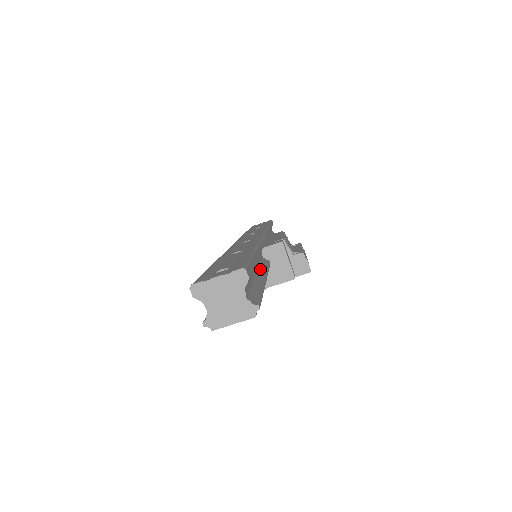
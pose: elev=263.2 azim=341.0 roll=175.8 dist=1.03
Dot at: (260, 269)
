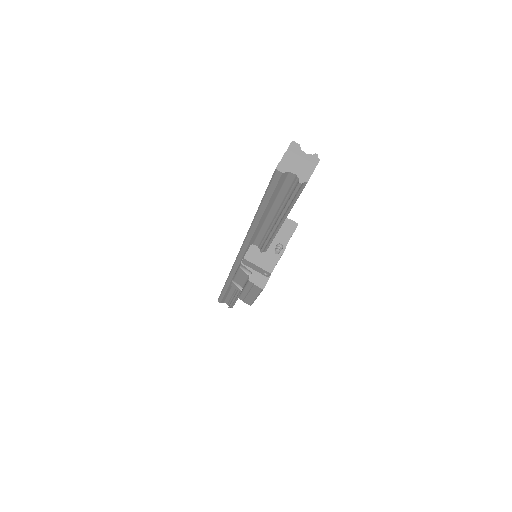
Dot at: occluded
